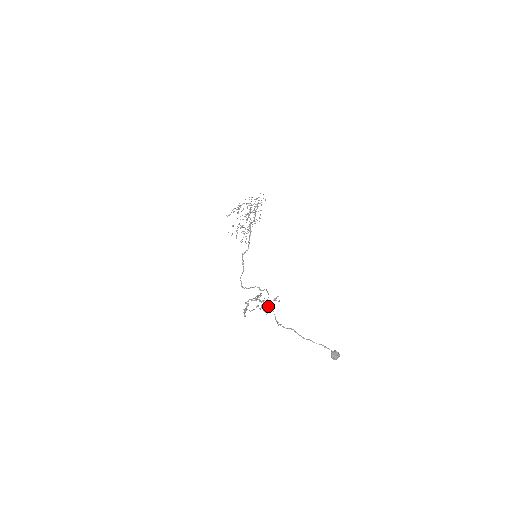
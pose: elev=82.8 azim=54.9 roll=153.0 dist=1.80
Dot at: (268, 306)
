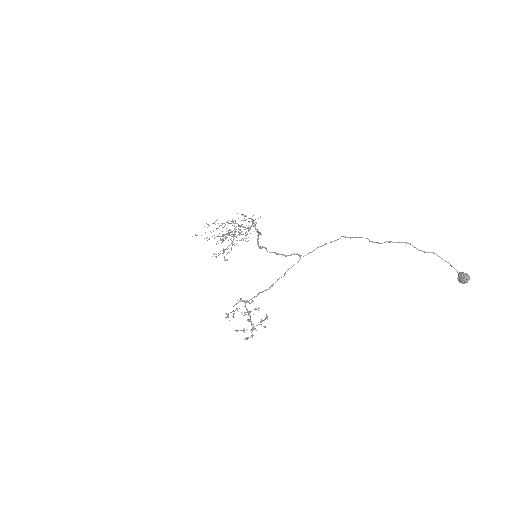
Dot at: occluded
